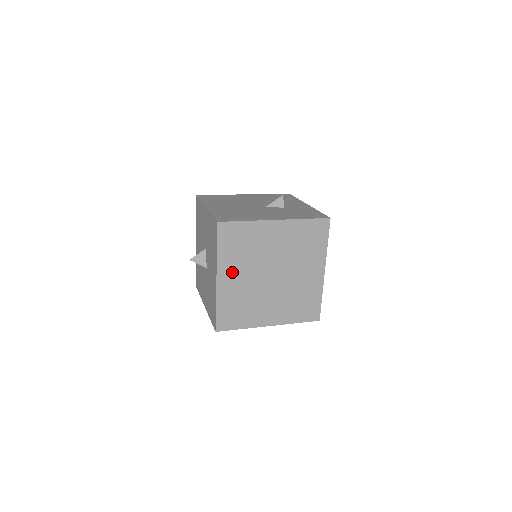
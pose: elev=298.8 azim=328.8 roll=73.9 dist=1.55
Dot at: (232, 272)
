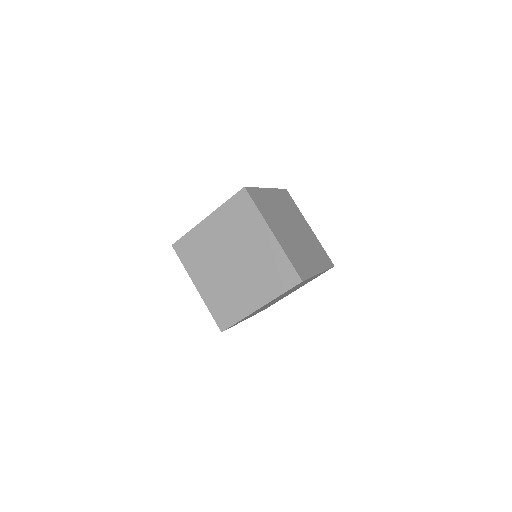
Dot at: (203, 276)
